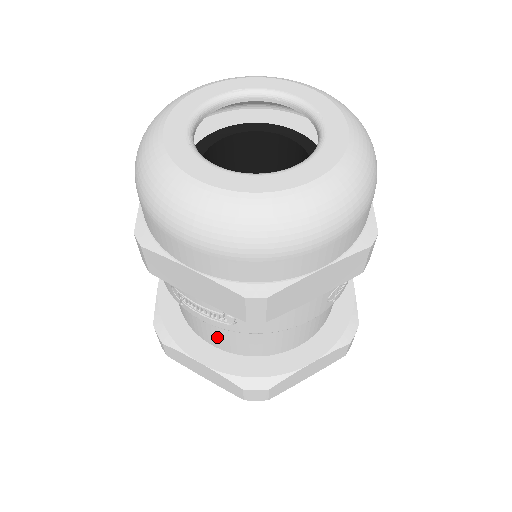
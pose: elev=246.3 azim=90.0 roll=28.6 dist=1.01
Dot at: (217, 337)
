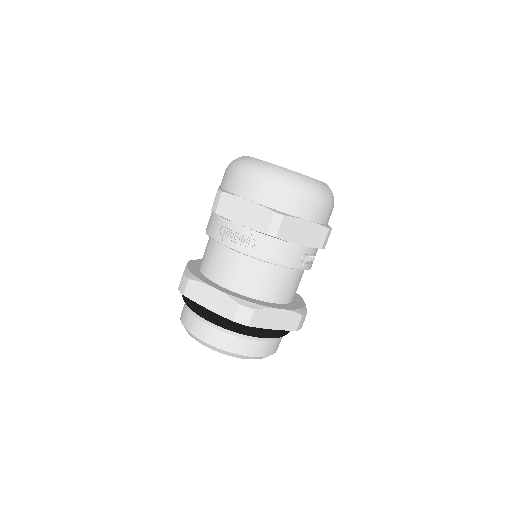
Dot at: (230, 274)
